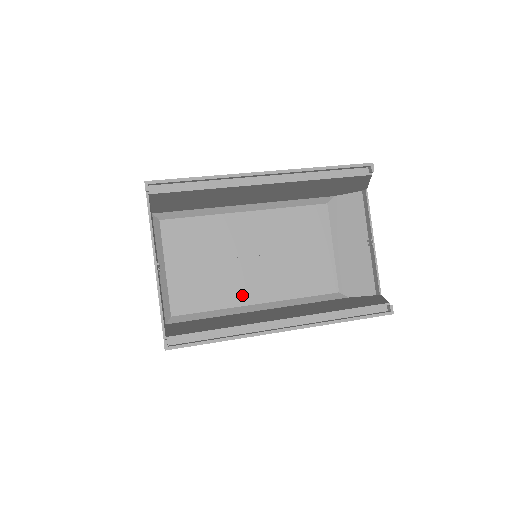
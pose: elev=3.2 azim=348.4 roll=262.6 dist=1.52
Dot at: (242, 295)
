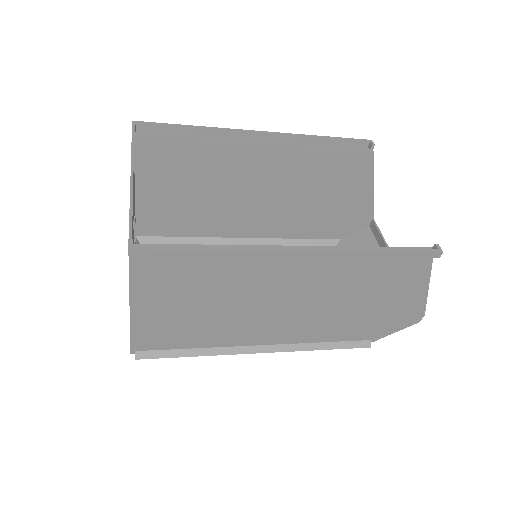
Dot at: occluded
